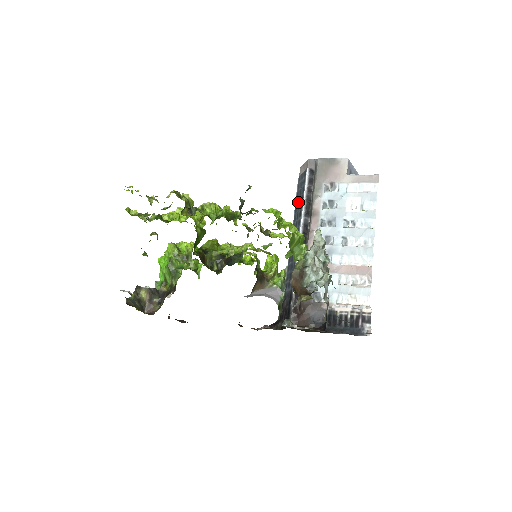
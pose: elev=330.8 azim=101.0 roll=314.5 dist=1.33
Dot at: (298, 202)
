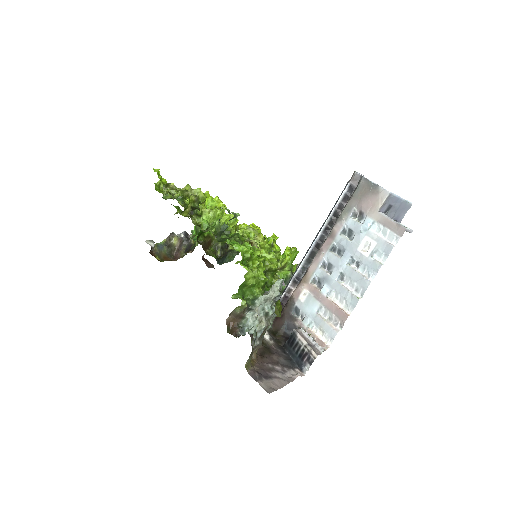
Dot at: (331, 210)
